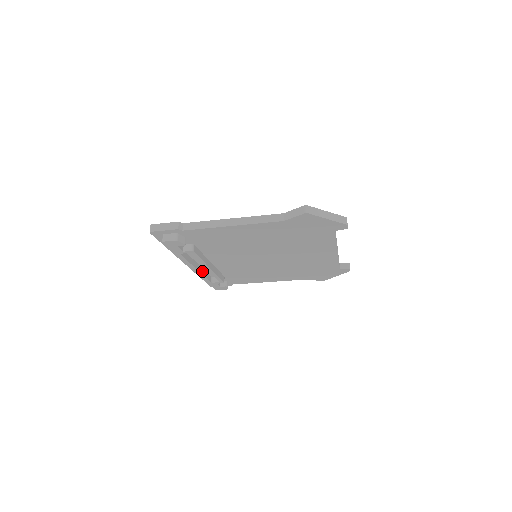
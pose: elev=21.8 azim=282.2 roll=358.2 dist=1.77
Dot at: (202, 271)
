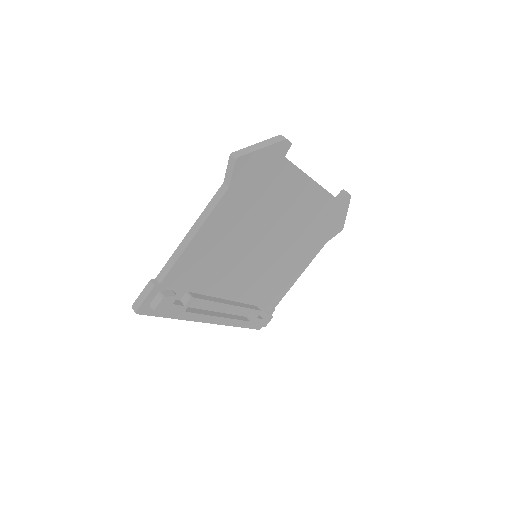
Dot at: (229, 316)
